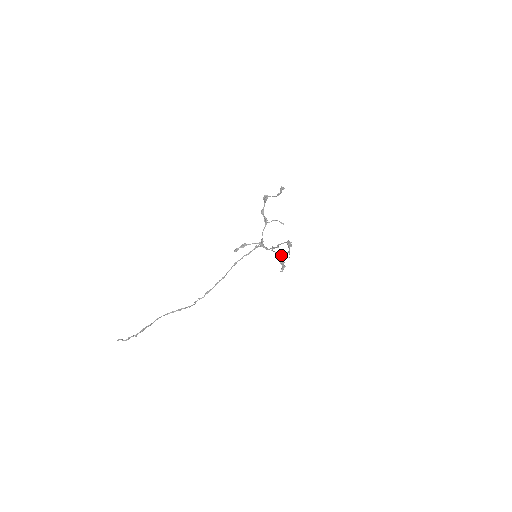
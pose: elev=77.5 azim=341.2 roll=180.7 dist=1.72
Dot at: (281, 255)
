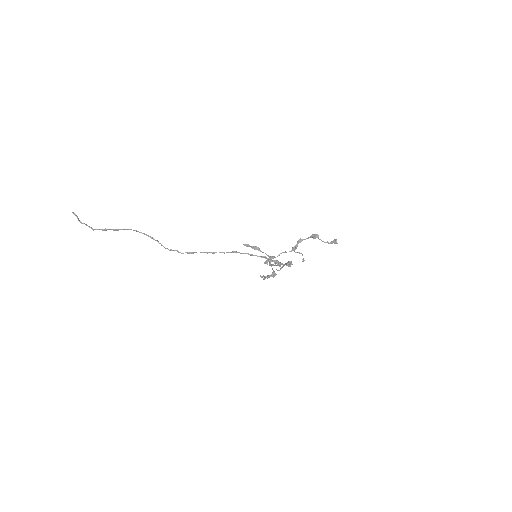
Dot at: (275, 274)
